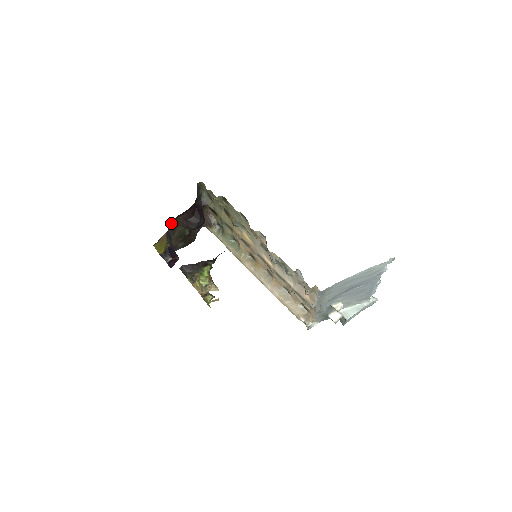
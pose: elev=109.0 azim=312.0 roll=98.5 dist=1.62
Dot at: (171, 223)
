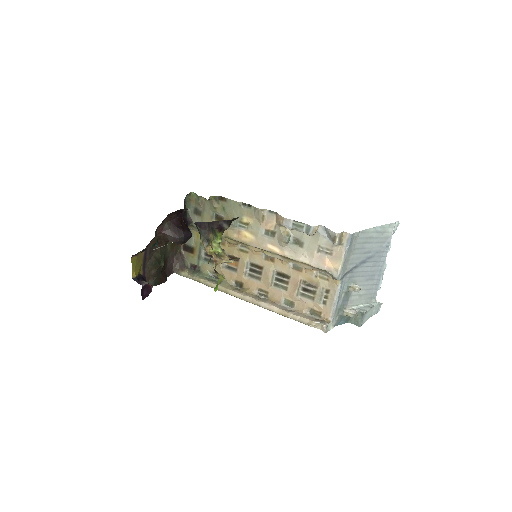
Dot at: (157, 230)
